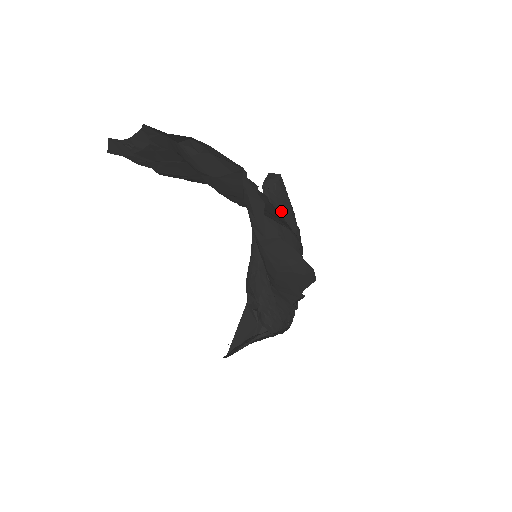
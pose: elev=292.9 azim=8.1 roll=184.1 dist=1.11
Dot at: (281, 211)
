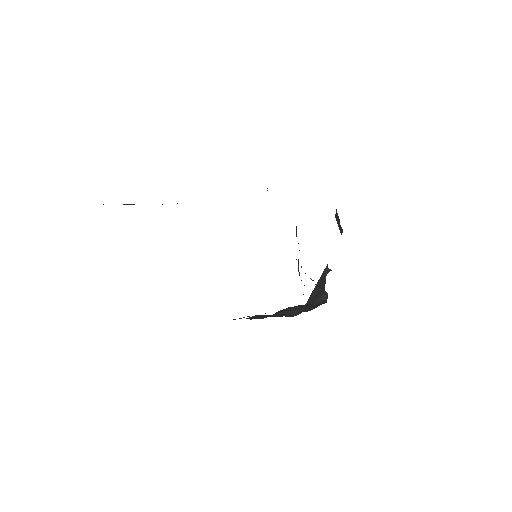
Dot at: occluded
